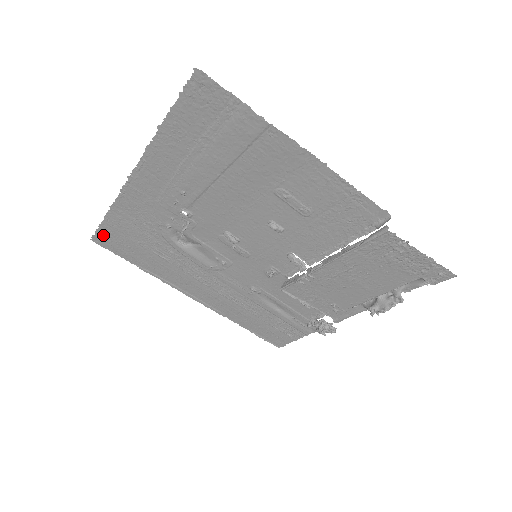
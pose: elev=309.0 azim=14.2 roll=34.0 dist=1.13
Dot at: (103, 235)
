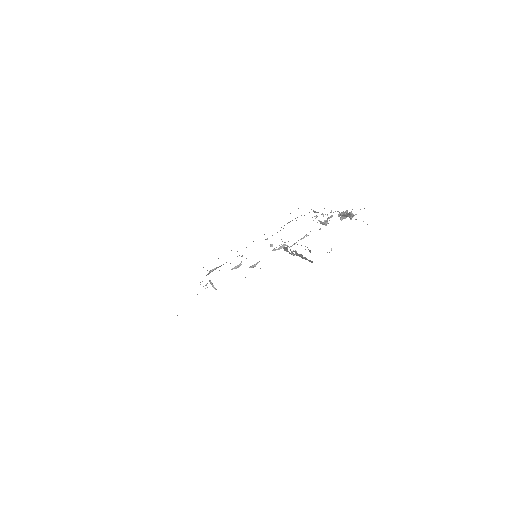
Dot at: occluded
